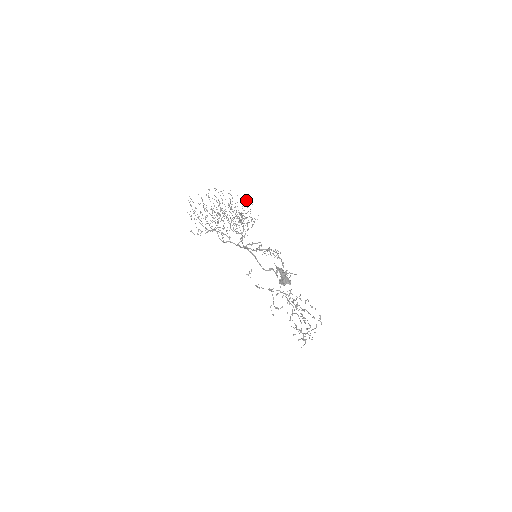
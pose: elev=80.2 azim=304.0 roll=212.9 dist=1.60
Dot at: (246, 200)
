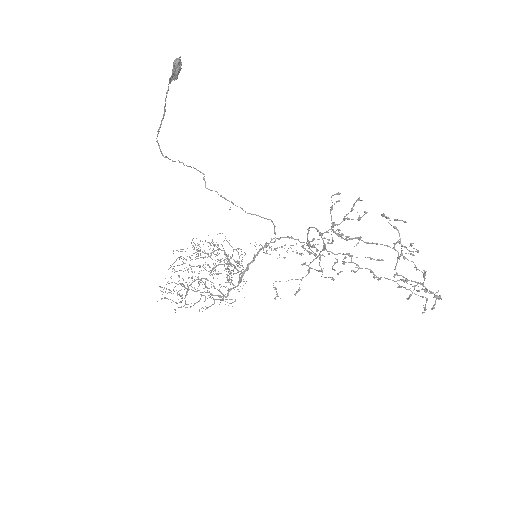
Dot at: (227, 261)
